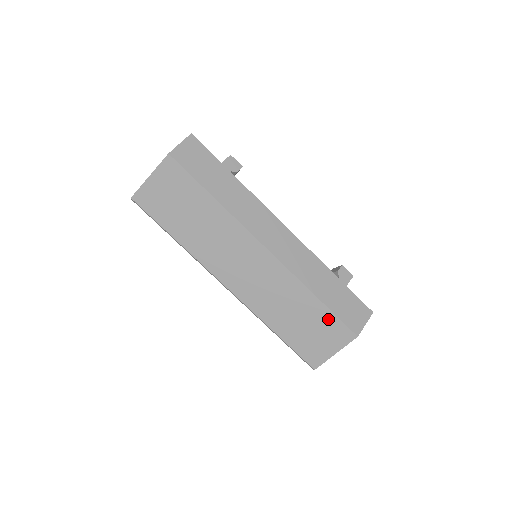
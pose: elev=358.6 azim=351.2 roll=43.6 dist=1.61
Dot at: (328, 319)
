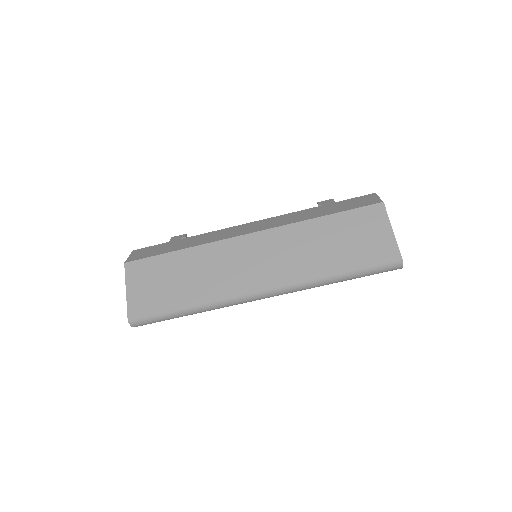
Dot at: (350, 218)
